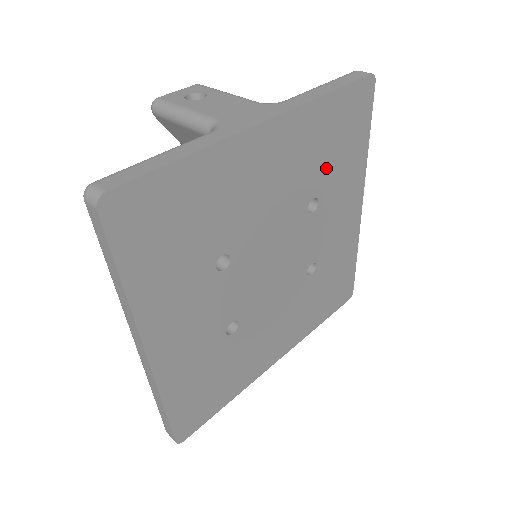
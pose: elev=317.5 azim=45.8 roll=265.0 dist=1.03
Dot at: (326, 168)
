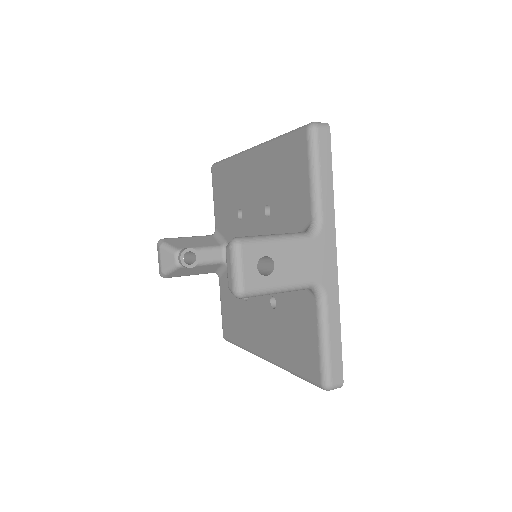
Dot at: occluded
